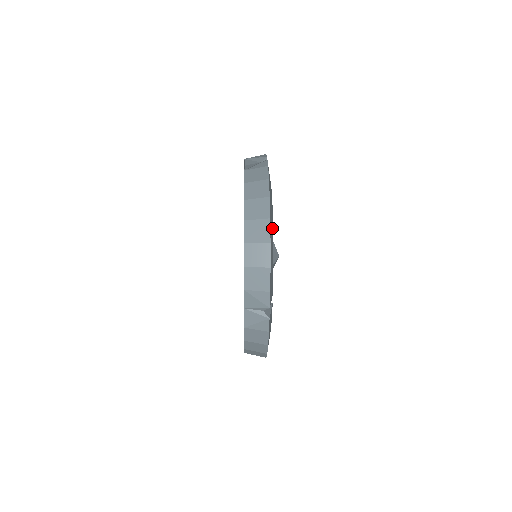
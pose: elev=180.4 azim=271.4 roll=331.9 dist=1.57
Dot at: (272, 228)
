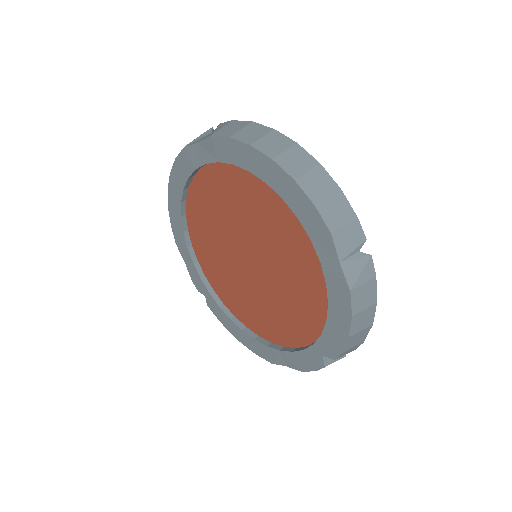
Dot at: occluded
